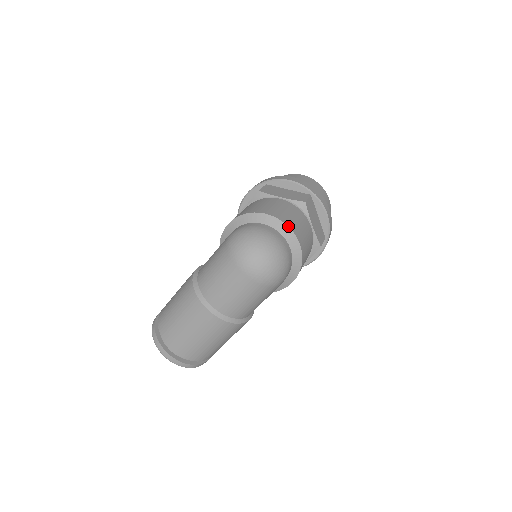
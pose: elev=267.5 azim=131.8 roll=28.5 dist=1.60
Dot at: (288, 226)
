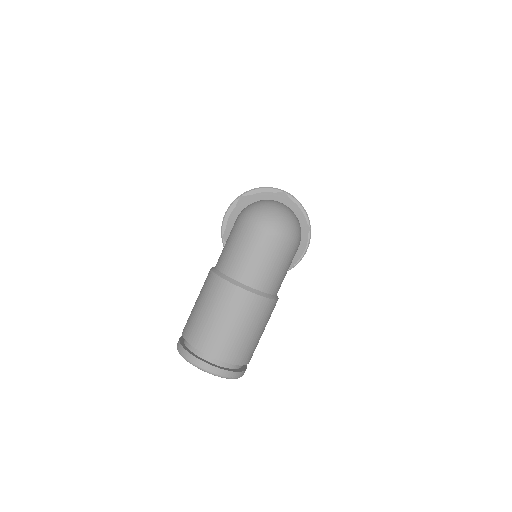
Dot at: (285, 196)
